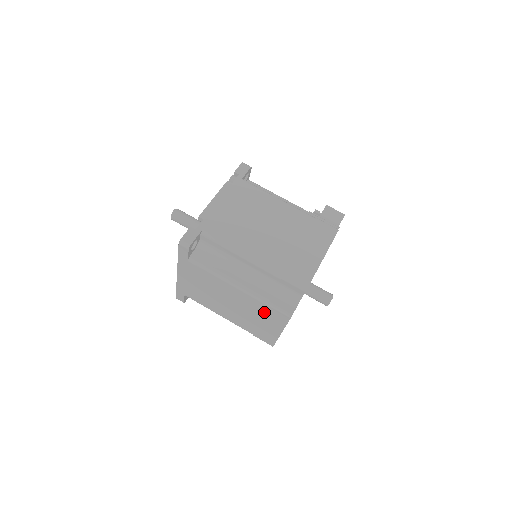
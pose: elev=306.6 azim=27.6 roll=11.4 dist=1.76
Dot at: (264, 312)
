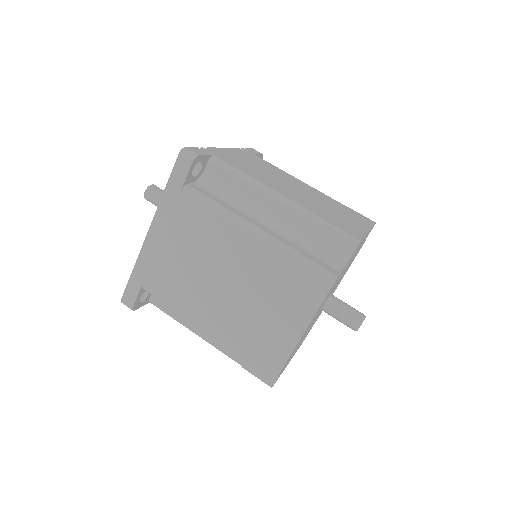
Dot at: (287, 281)
